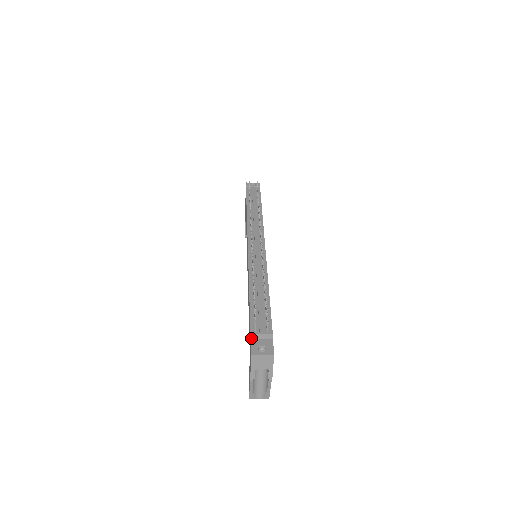
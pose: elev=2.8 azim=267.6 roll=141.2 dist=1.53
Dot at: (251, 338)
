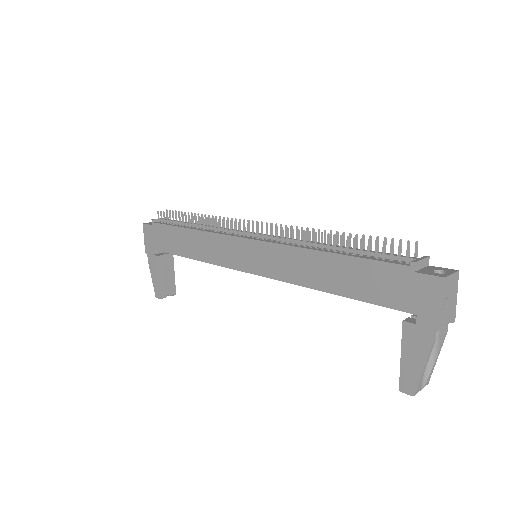
Dot at: (414, 271)
